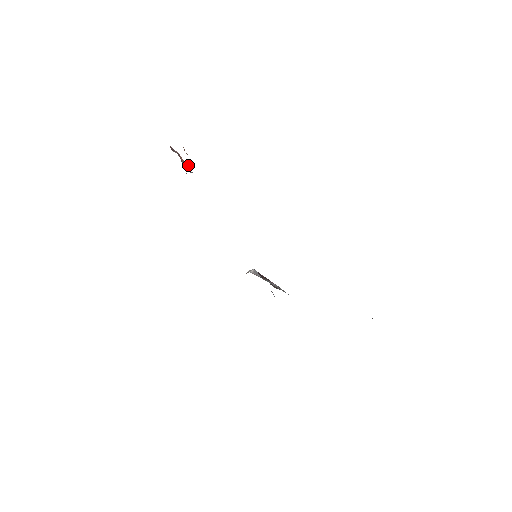
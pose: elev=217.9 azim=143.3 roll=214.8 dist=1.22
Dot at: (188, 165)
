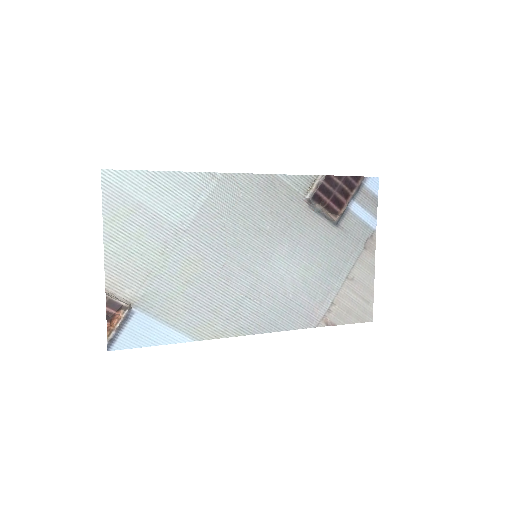
Dot at: (127, 308)
